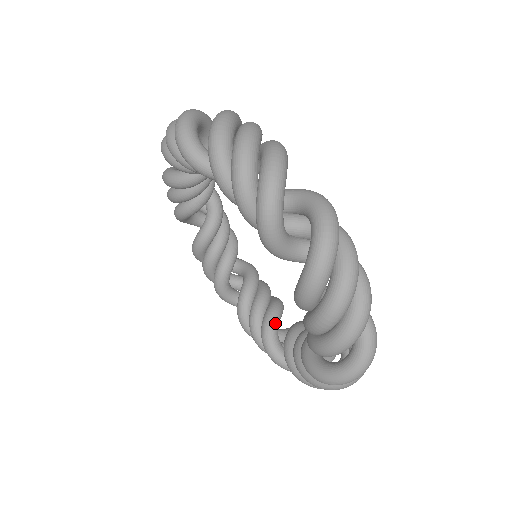
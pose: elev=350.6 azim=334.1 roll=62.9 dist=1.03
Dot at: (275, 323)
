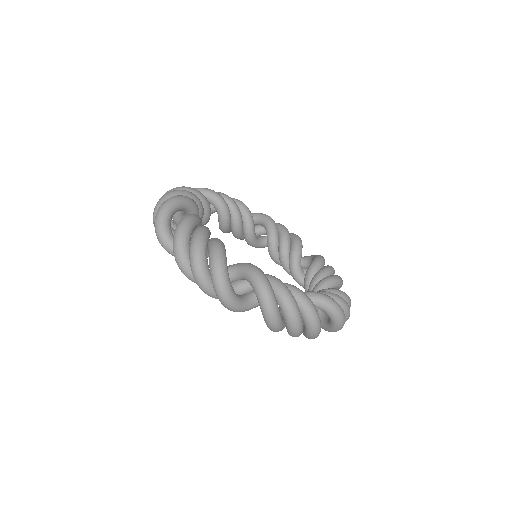
Dot at: occluded
